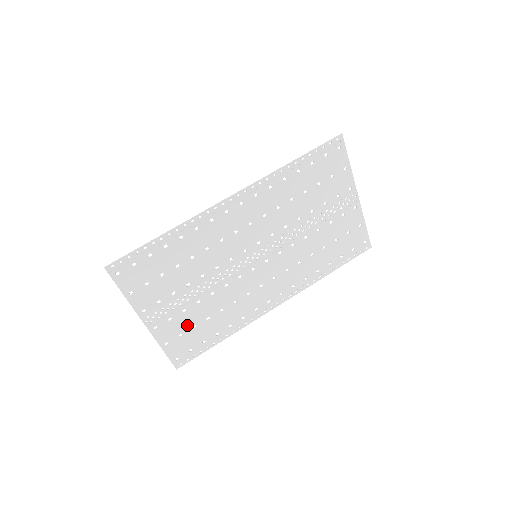
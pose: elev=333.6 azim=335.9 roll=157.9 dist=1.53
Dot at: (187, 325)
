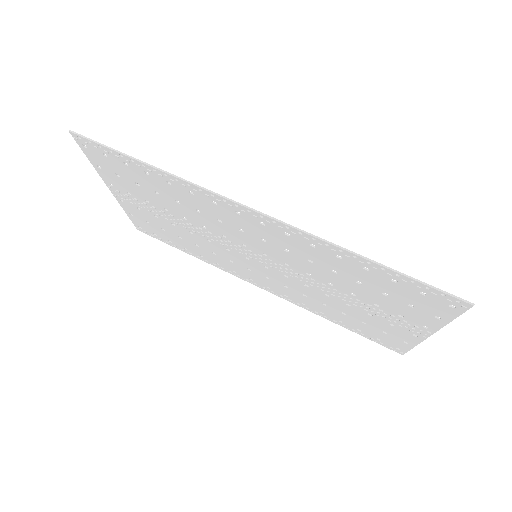
Dot at: (156, 223)
